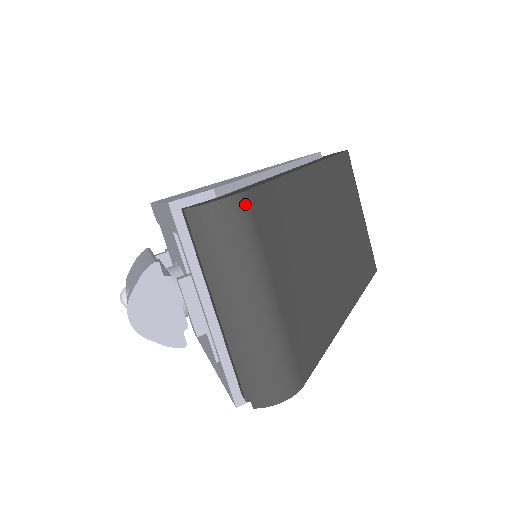
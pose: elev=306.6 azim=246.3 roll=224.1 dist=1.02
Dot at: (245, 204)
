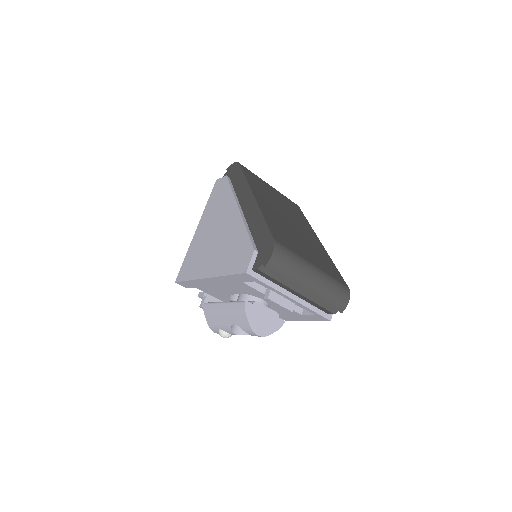
Dot at: (279, 244)
